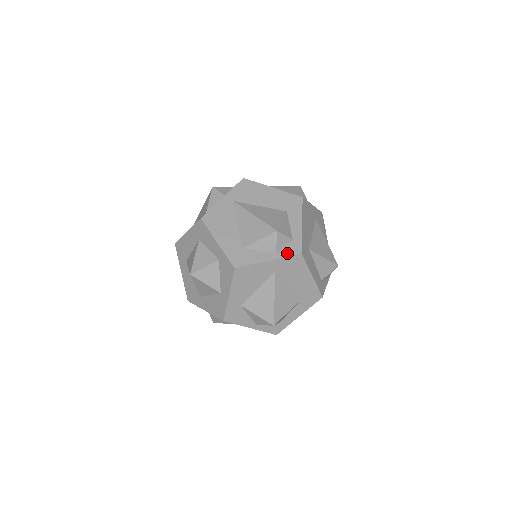
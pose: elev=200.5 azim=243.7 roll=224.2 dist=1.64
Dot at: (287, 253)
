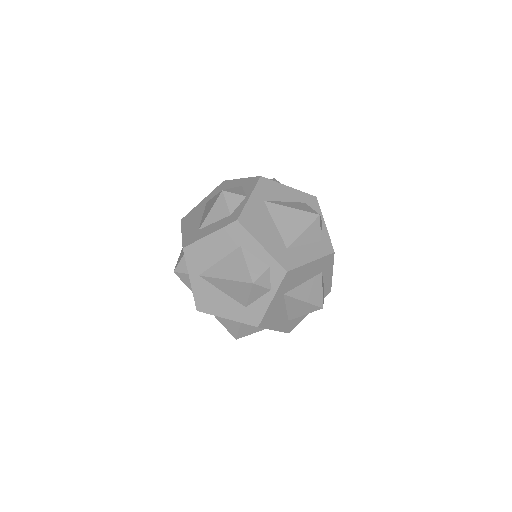
Dot at: (277, 282)
